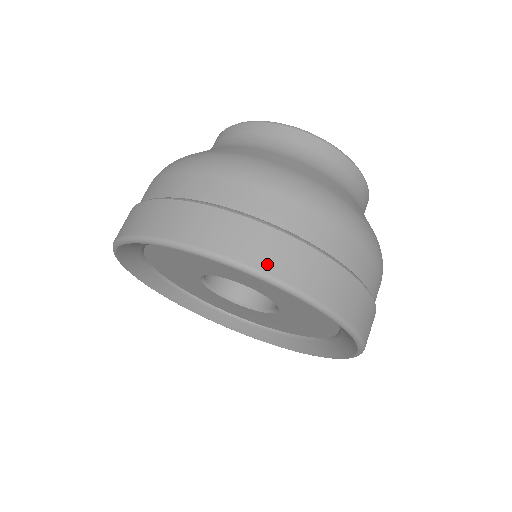
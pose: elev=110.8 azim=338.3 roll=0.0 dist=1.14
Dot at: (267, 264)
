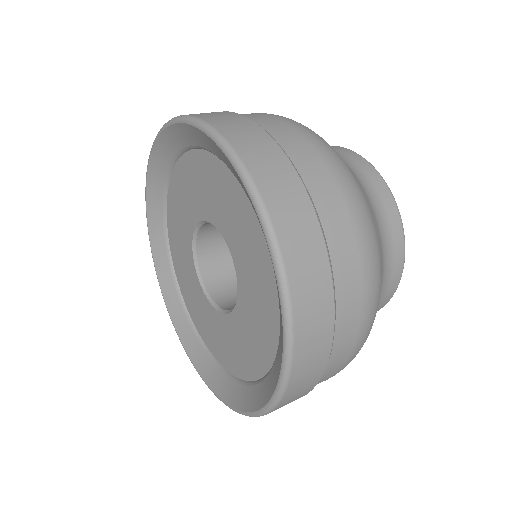
Dot at: occluded
